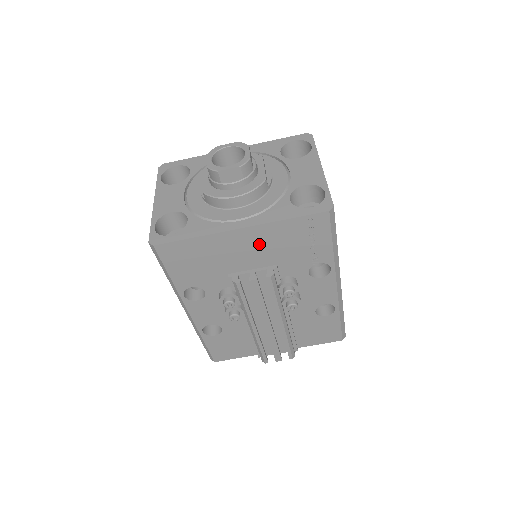
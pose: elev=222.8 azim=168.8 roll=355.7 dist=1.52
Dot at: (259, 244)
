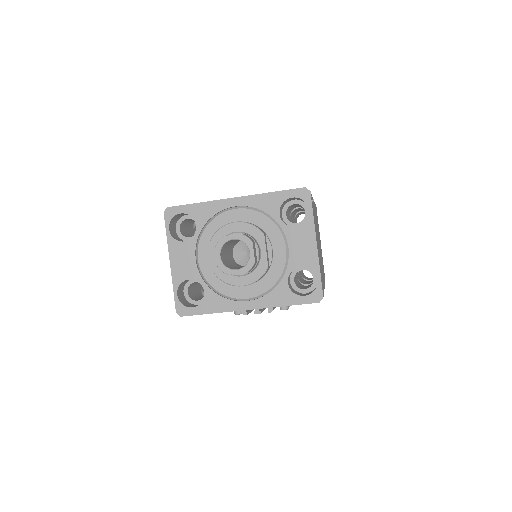
Dot at: occluded
